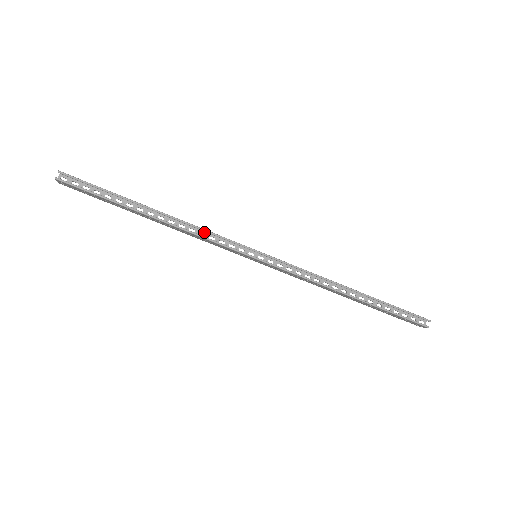
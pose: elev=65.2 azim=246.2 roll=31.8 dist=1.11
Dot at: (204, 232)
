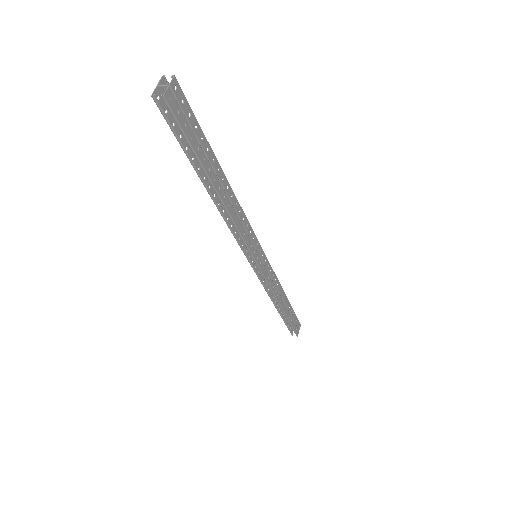
Dot at: (241, 224)
